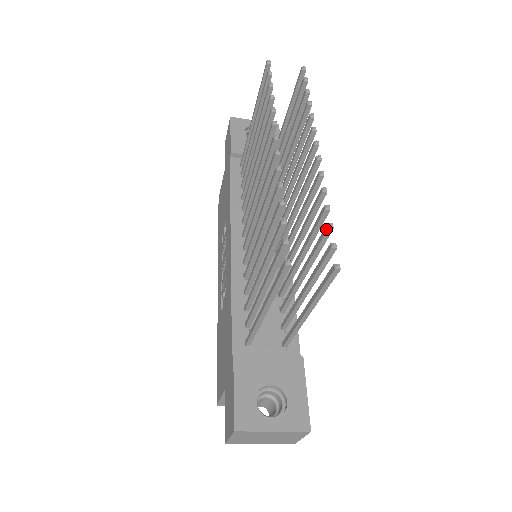
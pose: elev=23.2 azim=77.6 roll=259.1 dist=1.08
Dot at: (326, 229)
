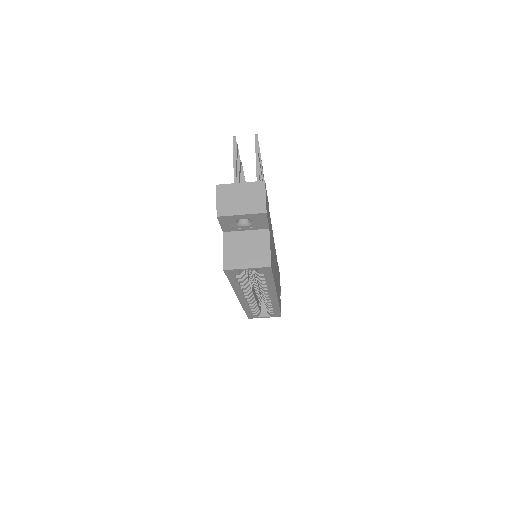
Dot at: occluded
